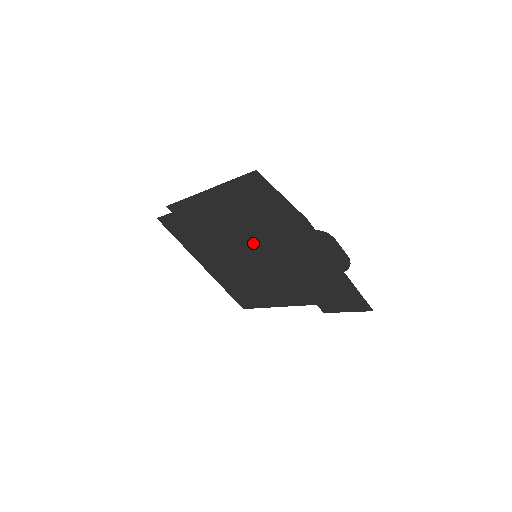
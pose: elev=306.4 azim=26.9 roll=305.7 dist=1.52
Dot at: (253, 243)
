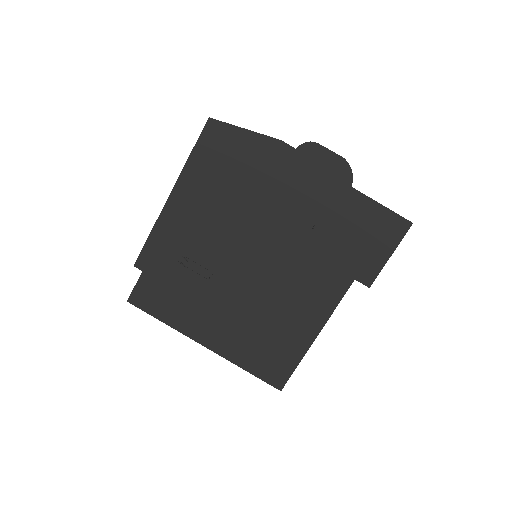
Dot at: (245, 235)
